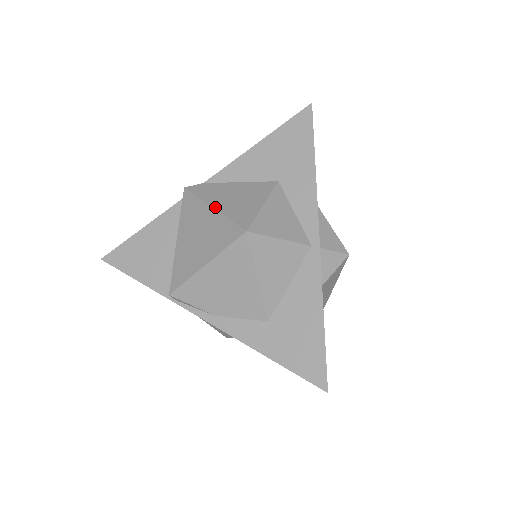
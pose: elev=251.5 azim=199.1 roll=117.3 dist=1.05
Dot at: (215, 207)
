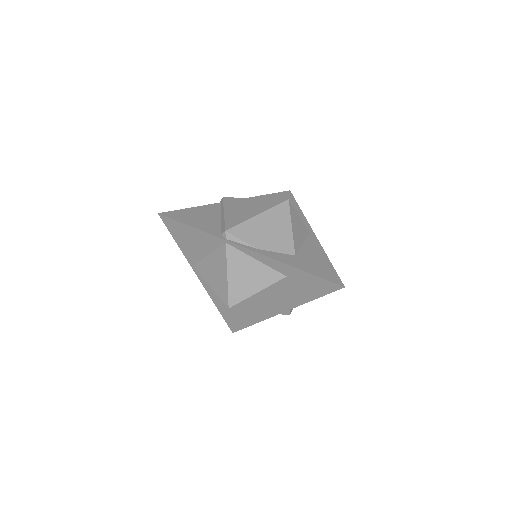
Dot at: (256, 198)
